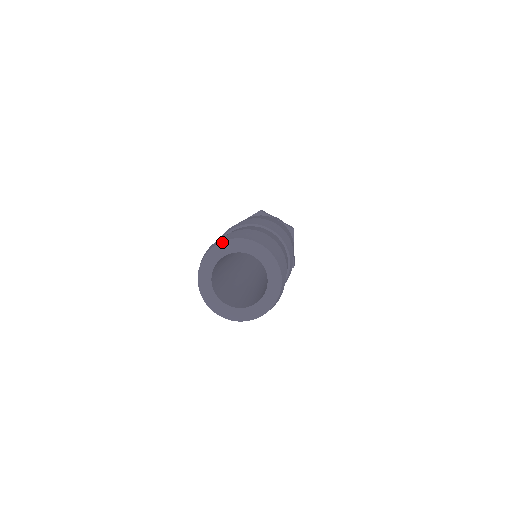
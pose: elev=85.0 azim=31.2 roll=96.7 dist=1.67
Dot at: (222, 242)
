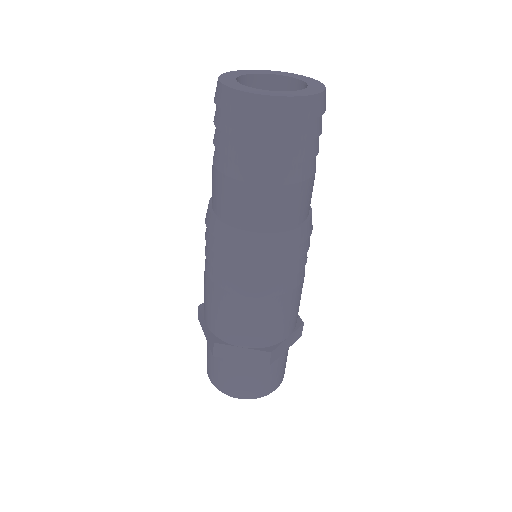
Dot at: (237, 71)
